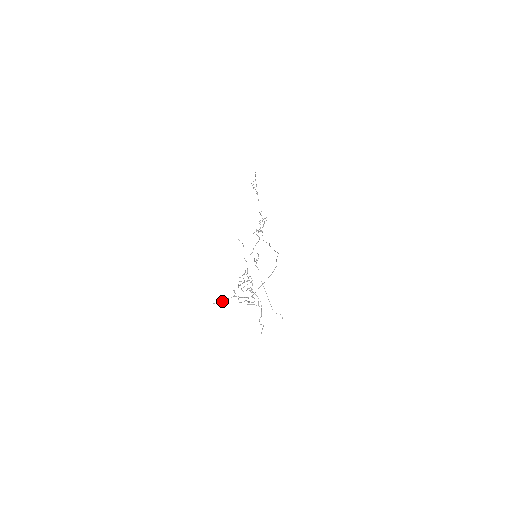
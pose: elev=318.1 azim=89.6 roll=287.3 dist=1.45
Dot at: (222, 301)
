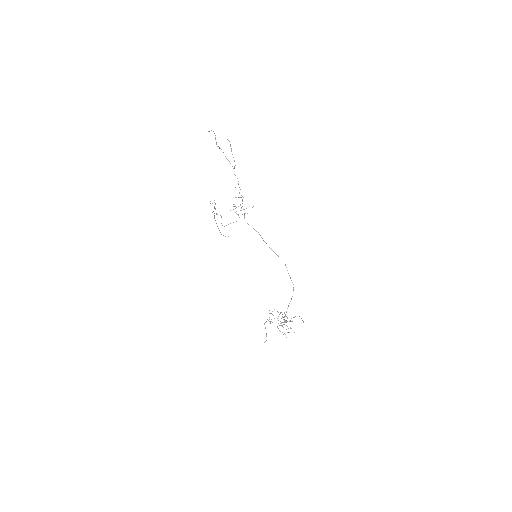
Dot at: (266, 334)
